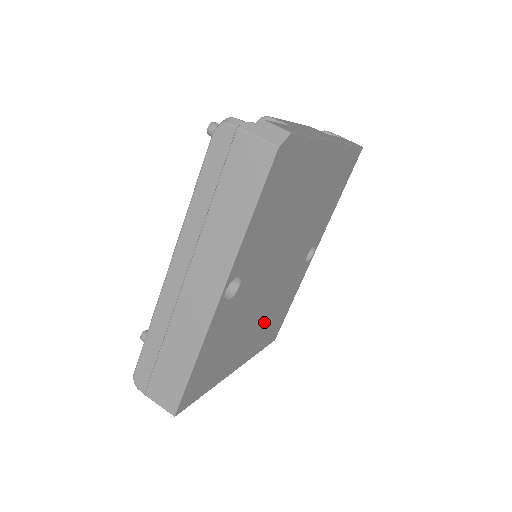
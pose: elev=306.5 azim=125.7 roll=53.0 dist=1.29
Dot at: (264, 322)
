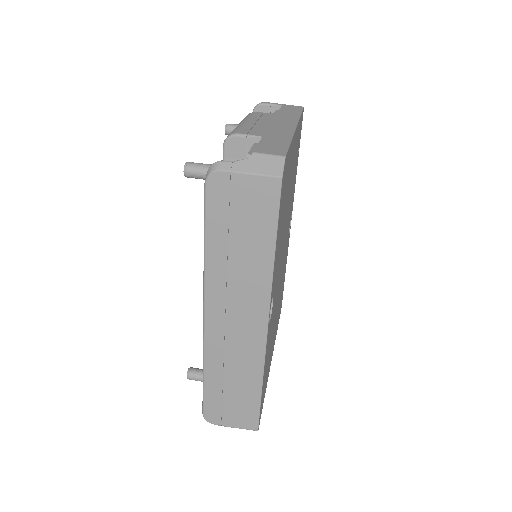
Dot at: occluded
